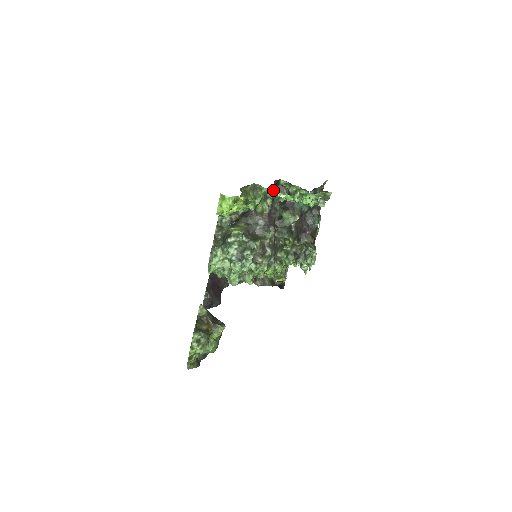
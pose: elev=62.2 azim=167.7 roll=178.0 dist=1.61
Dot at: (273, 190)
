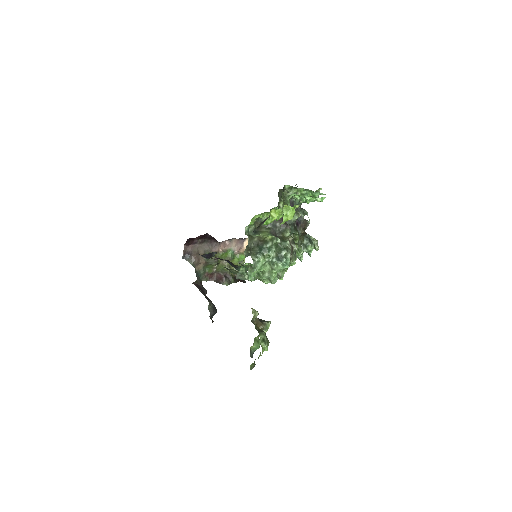
Dot at: (298, 195)
